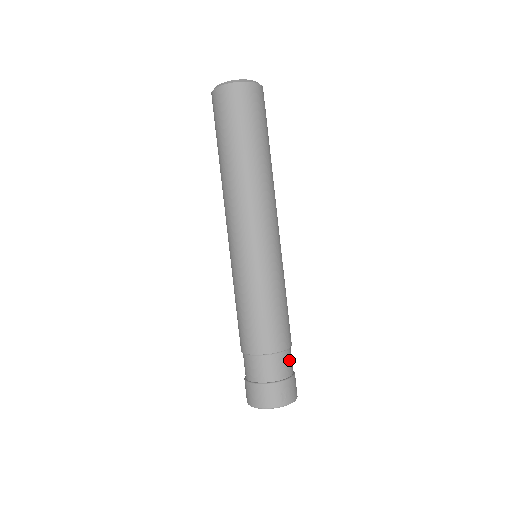
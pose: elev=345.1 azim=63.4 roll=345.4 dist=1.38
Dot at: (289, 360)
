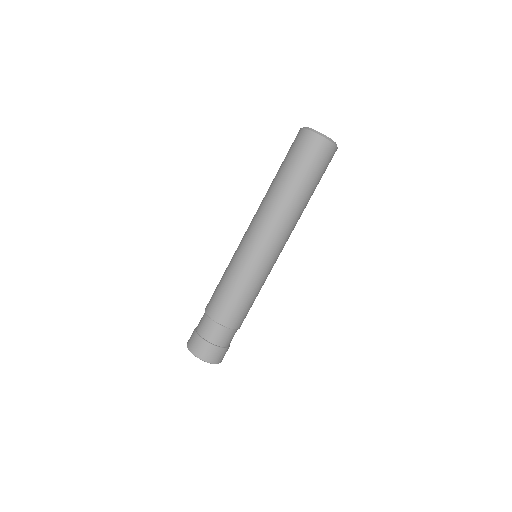
Dot at: occluded
